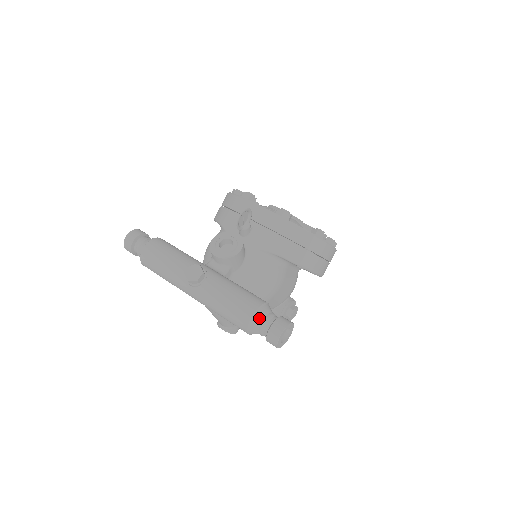
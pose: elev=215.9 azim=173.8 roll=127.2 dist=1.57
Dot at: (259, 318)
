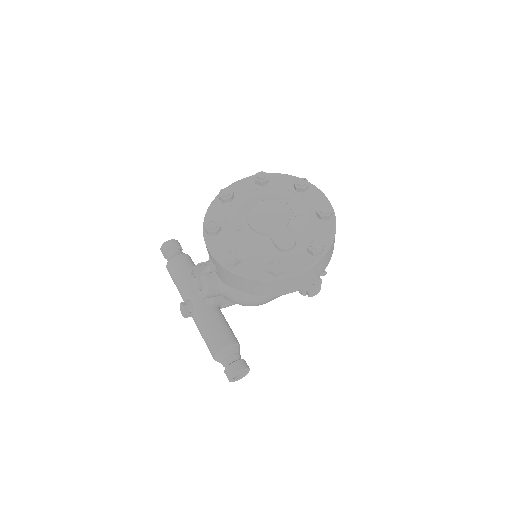
Dot at: (219, 361)
